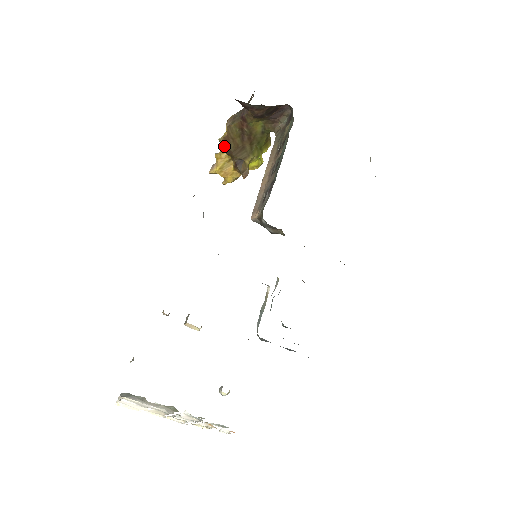
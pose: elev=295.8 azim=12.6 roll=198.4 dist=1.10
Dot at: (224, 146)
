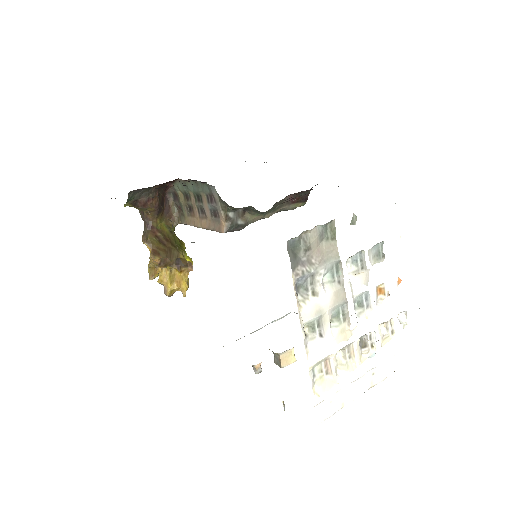
Dot at: (157, 258)
